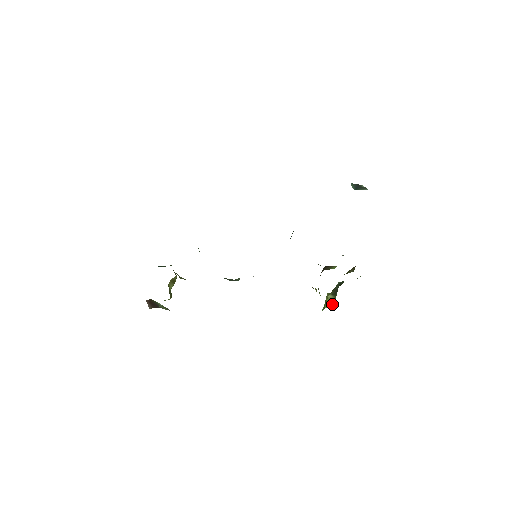
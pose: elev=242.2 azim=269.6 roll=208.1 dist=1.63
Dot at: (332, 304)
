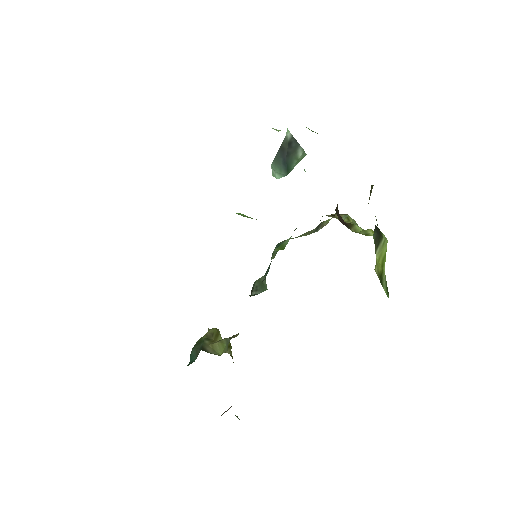
Dot at: (385, 244)
